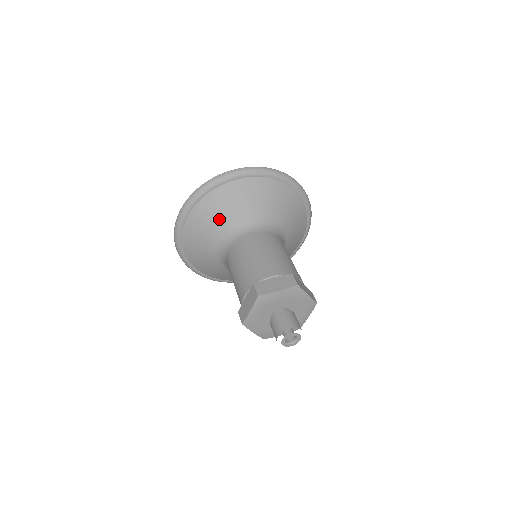
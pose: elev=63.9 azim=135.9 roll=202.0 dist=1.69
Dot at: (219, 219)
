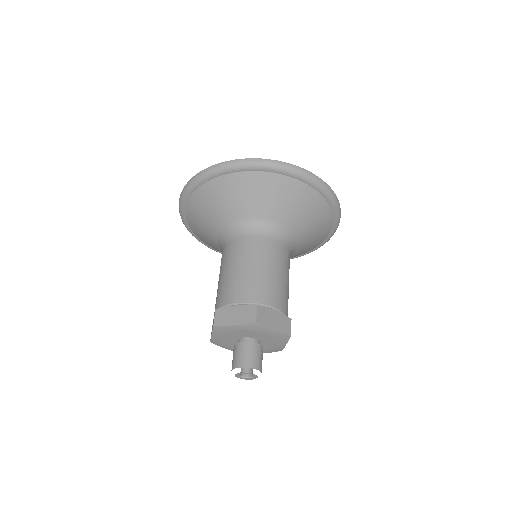
Dot at: (262, 202)
